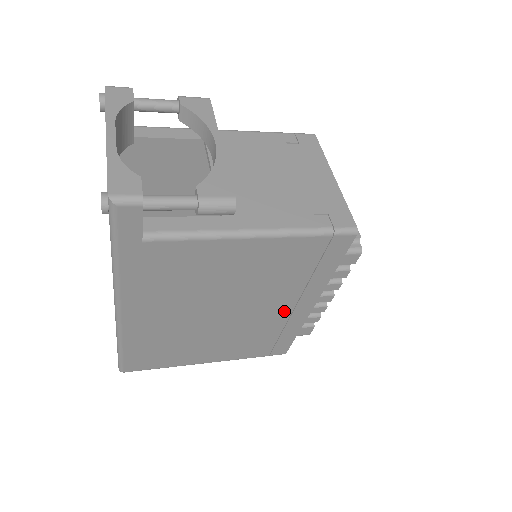
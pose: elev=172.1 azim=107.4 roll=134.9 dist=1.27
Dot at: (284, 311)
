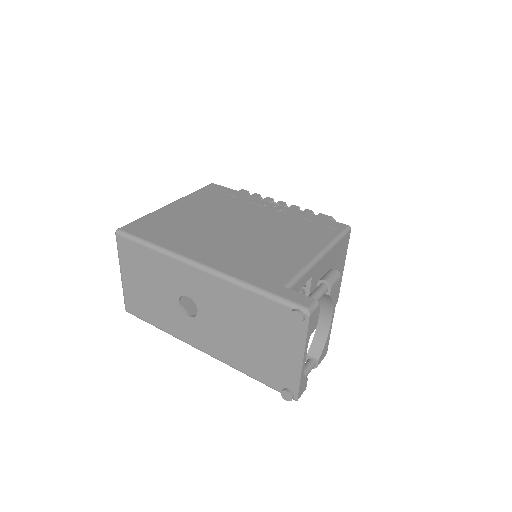
Dot at: occluded
